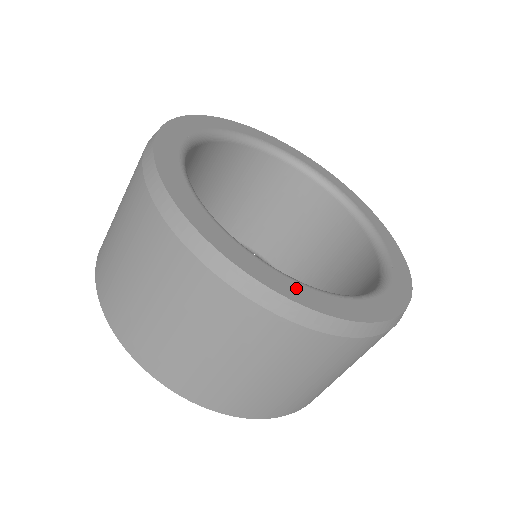
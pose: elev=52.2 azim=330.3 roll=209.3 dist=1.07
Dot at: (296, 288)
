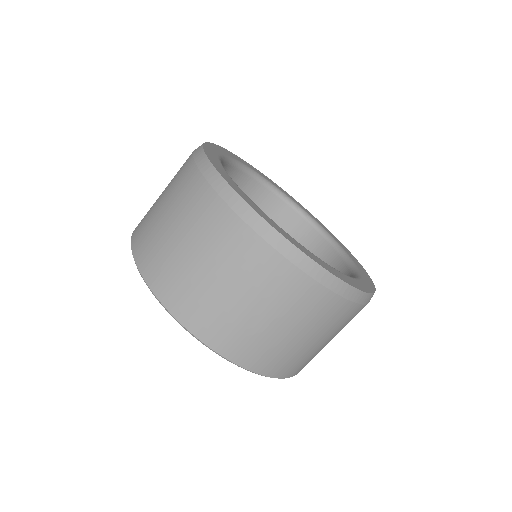
Dot at: (339, 273)
